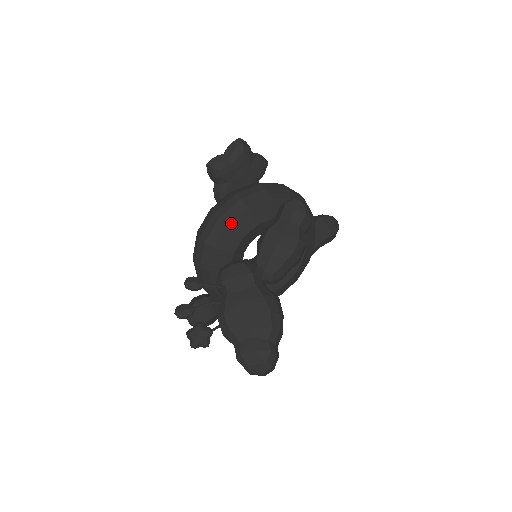
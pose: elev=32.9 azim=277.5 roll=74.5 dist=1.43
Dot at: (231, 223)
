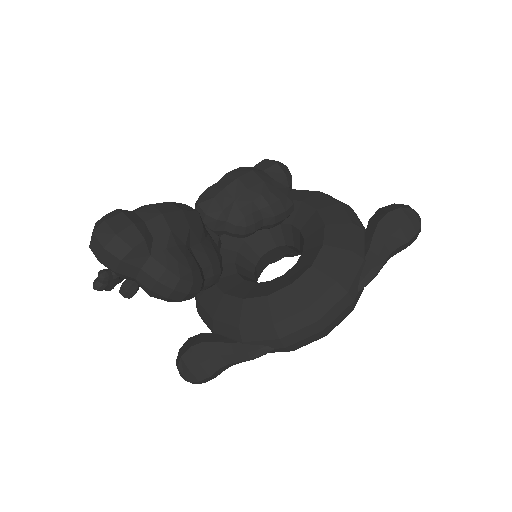
Dot at: occluded
